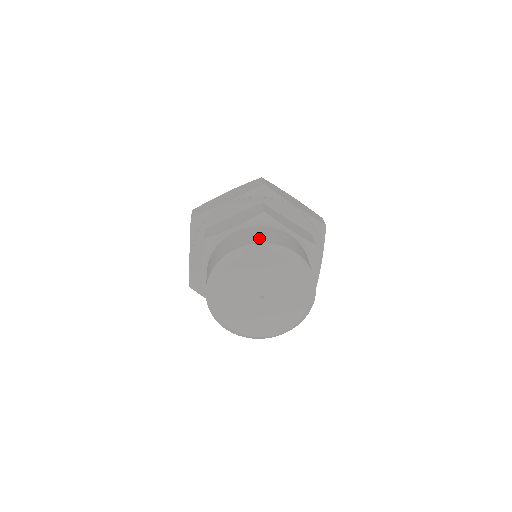
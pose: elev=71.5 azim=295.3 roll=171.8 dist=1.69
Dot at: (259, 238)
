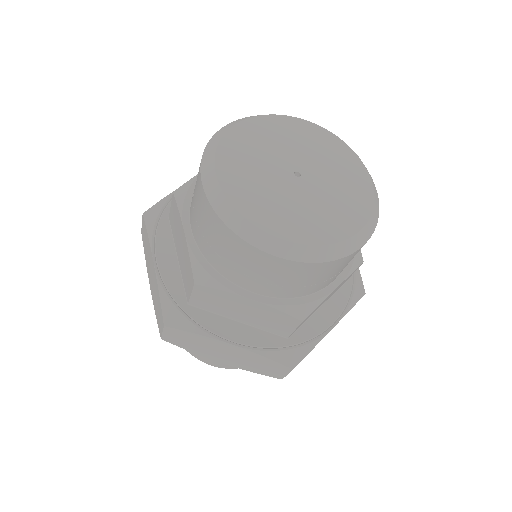
Dot at: occluded
